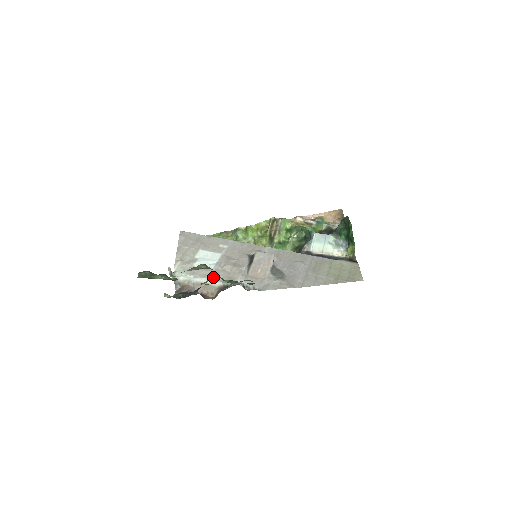
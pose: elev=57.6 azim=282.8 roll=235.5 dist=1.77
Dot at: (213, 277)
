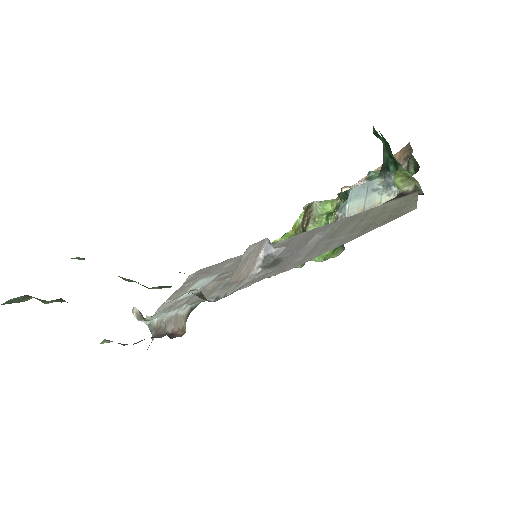
Dot at: (185, 303)
